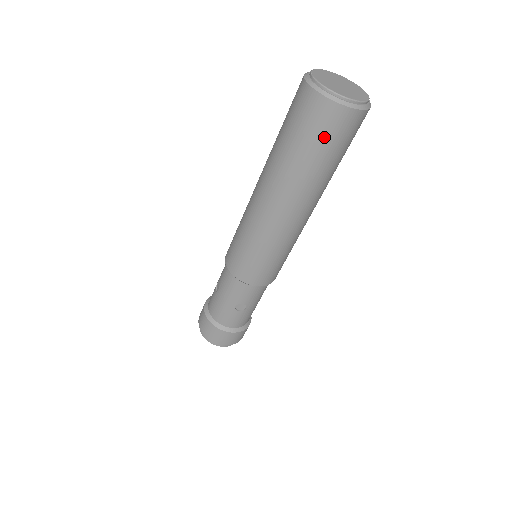
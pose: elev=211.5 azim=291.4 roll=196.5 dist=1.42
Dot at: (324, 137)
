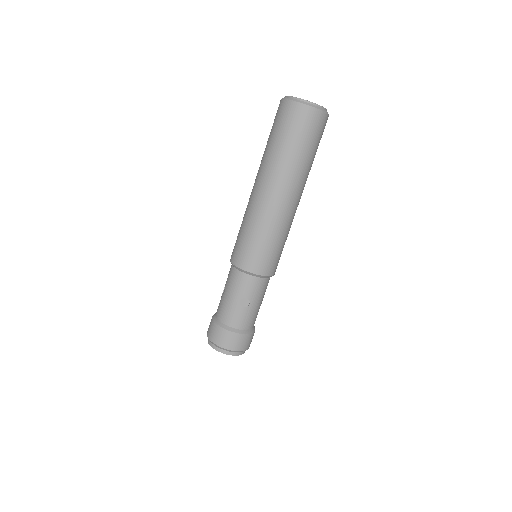
Dot at: (298, 130)
